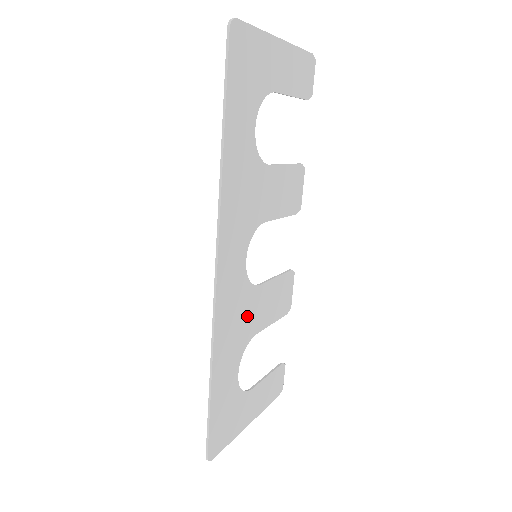
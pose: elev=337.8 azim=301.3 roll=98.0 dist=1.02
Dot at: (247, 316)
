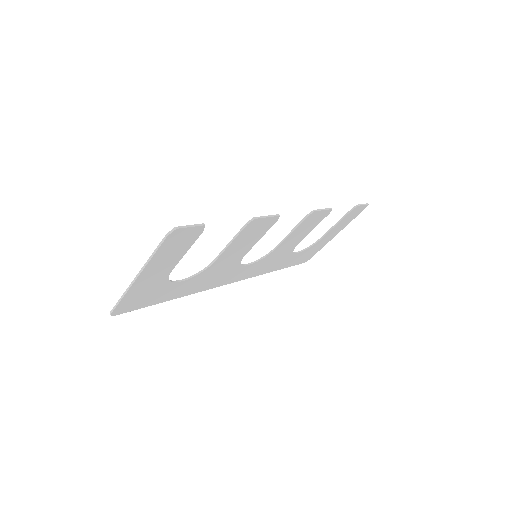
Dot at: (279, 254)
